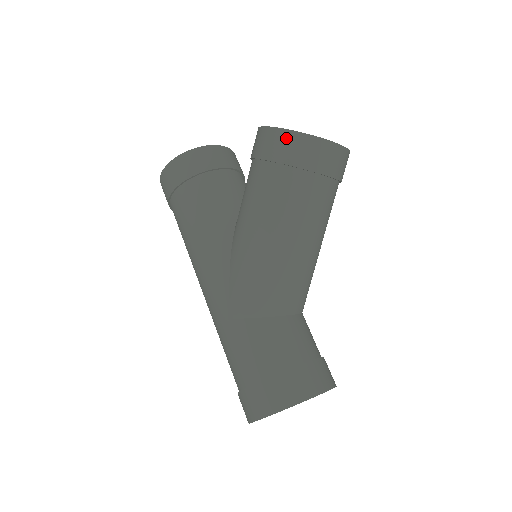
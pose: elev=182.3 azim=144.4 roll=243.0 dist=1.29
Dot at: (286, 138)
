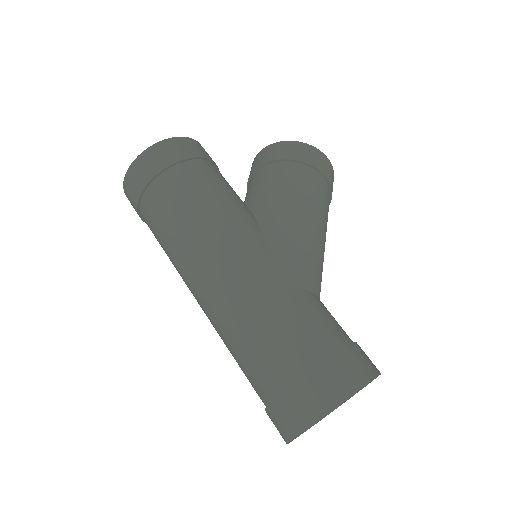
Dot at: (314, 151)
